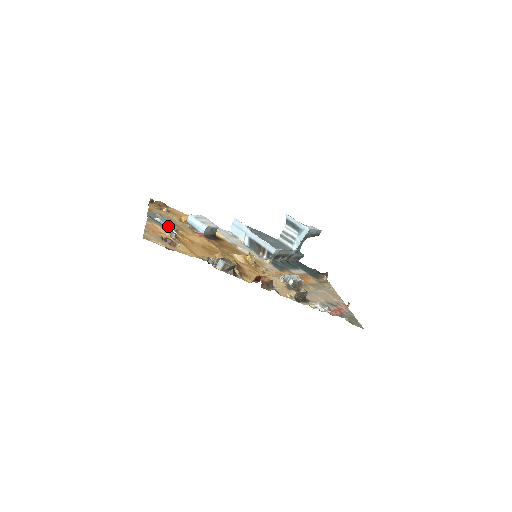
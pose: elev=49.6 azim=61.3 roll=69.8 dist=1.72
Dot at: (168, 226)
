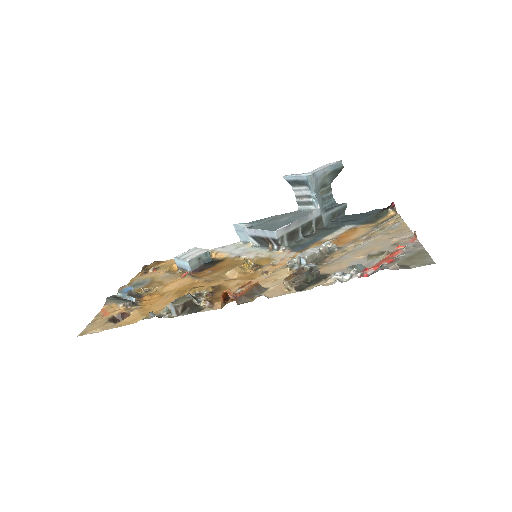
Dot at: (131, 295)
